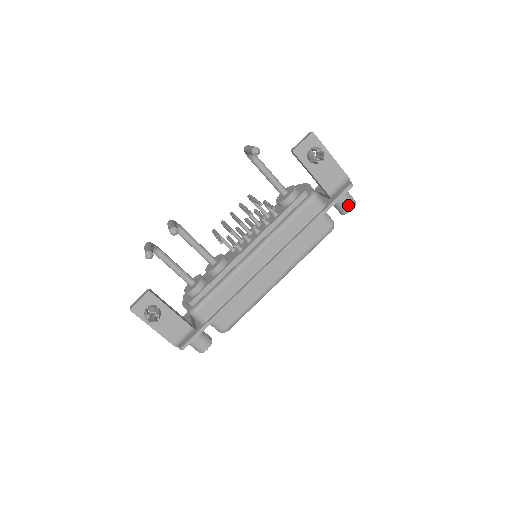
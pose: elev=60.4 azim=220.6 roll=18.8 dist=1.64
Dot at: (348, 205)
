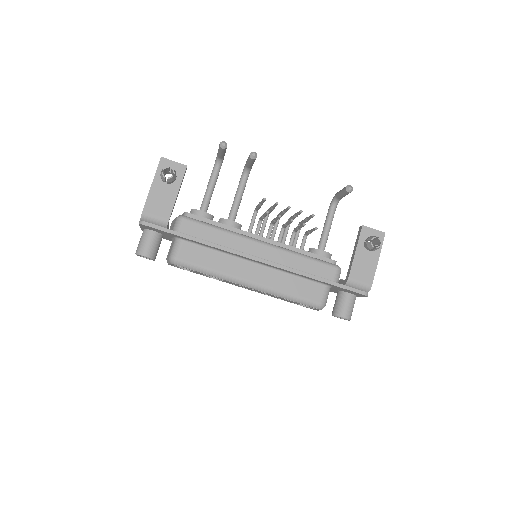
Dot at: (345, 311)
